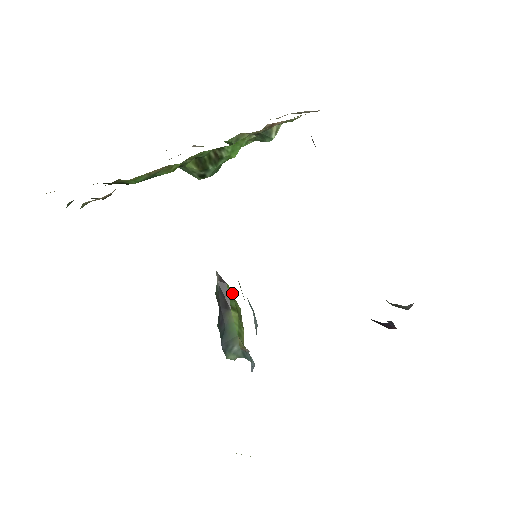
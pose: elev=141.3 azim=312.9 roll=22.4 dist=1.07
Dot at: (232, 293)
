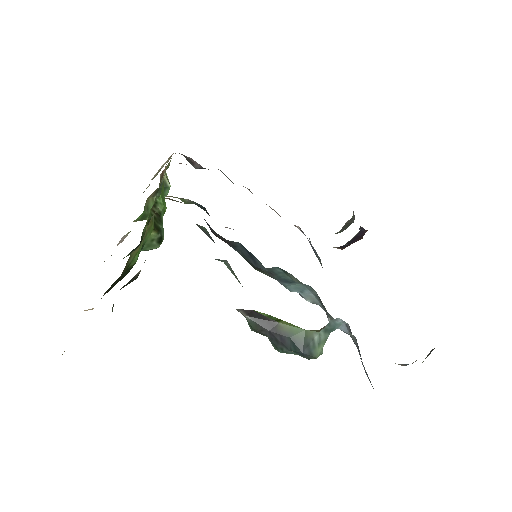
Dot at: occluded
